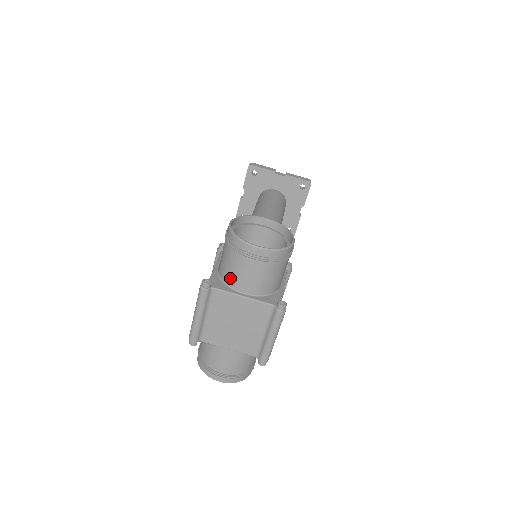
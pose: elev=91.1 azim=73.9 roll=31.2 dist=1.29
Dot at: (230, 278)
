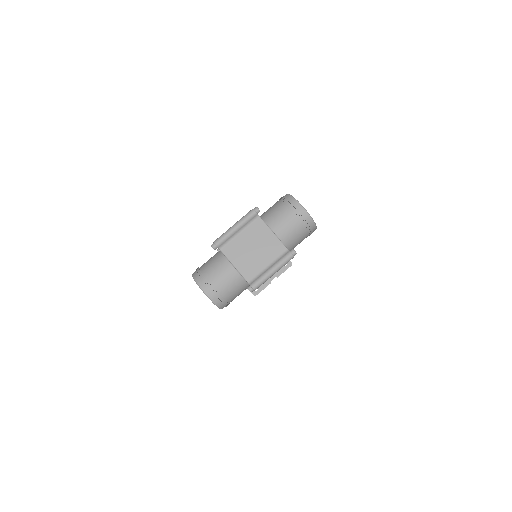
Dot at: (271, 219)
